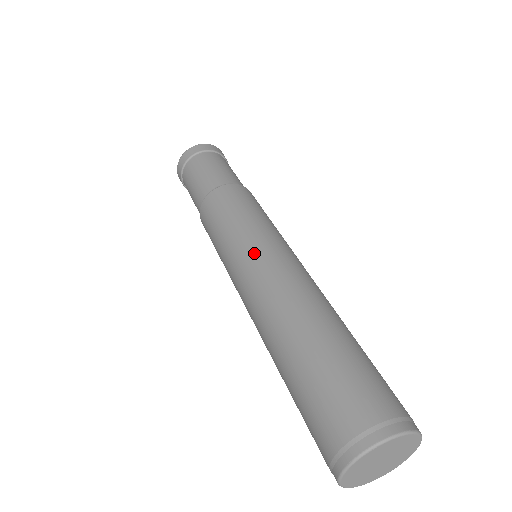
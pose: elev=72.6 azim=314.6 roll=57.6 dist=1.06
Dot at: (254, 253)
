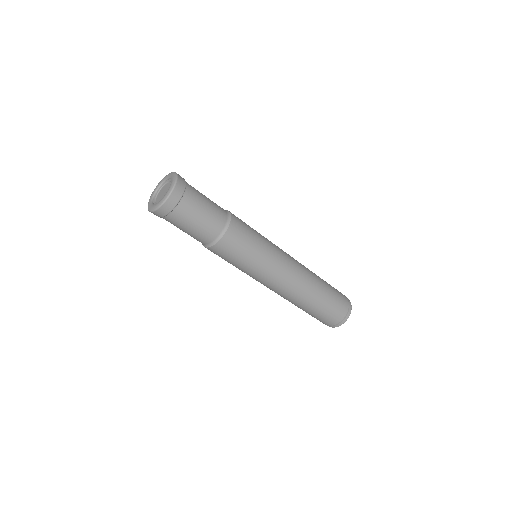
Dot at: (270, 278)
